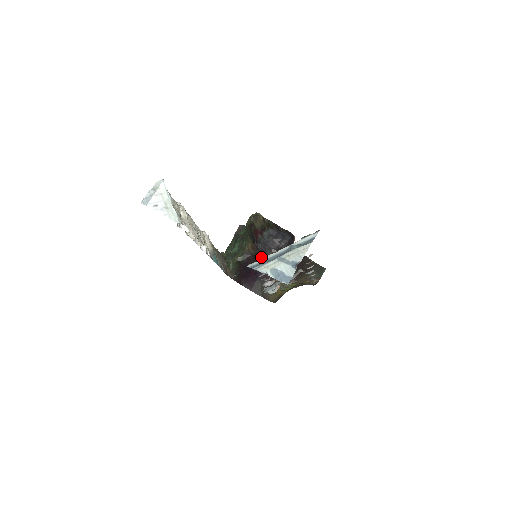
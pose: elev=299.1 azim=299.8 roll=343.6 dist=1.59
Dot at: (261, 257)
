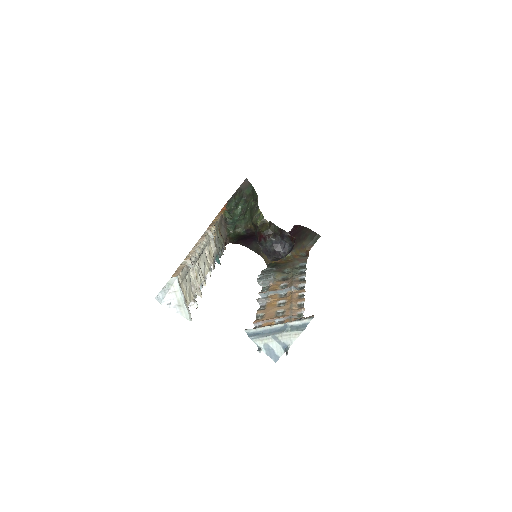
Dot at: occluded
